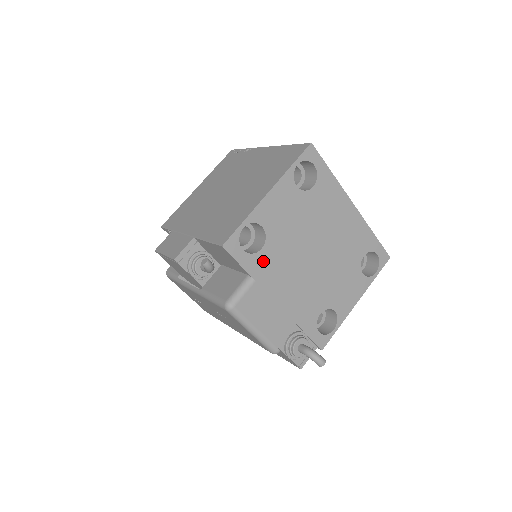
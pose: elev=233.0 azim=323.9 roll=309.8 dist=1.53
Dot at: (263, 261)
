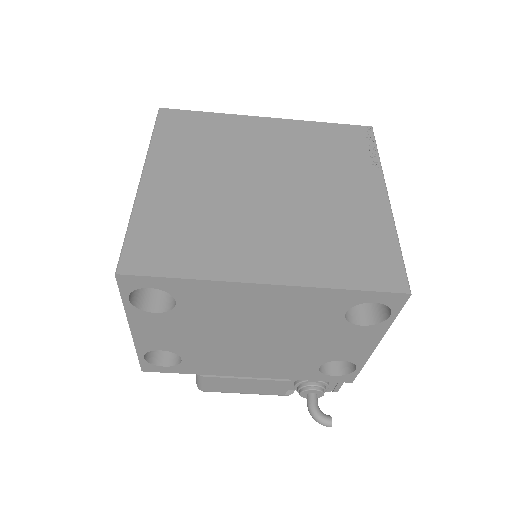
Dot at: (195, 364)
